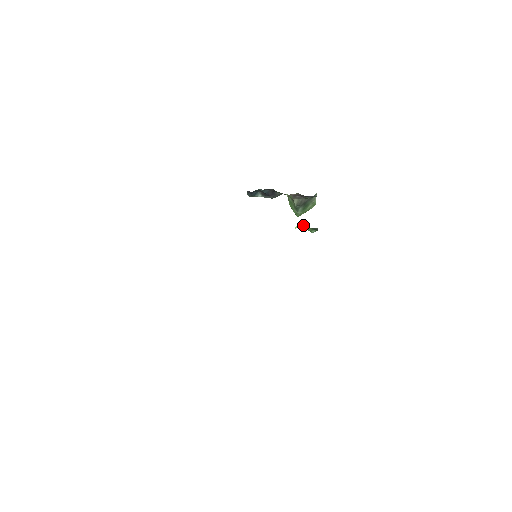
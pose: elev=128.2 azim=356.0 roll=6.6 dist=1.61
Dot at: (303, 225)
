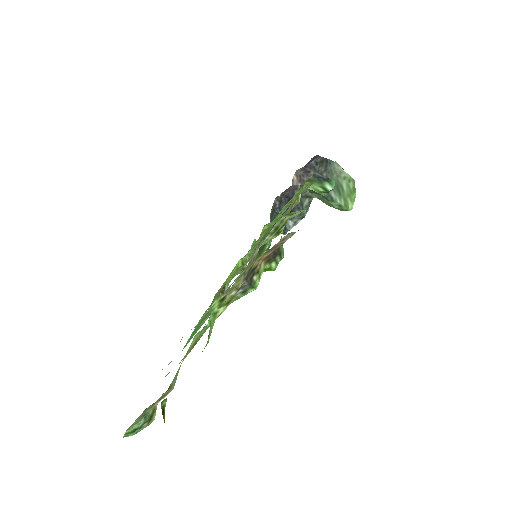
Dot at: occluded
